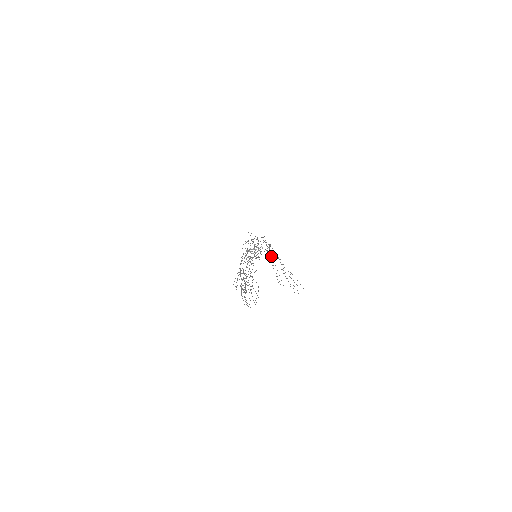
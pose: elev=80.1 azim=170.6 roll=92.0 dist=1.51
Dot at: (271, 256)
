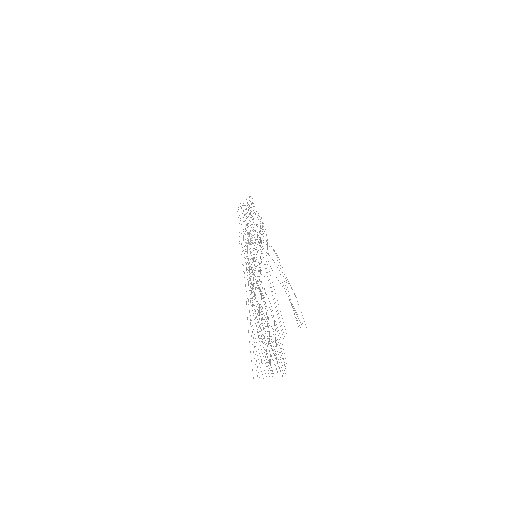
Dot at: (266, 240)
